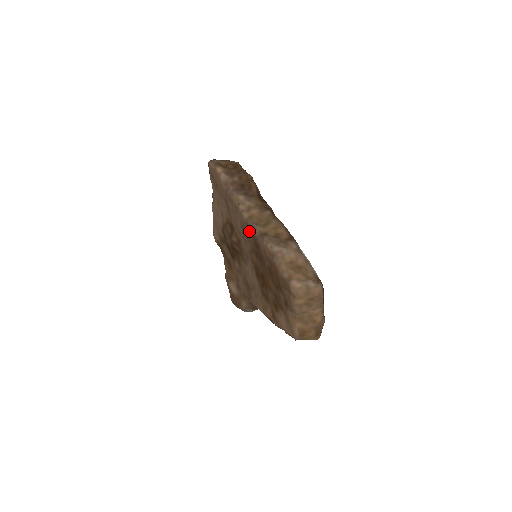
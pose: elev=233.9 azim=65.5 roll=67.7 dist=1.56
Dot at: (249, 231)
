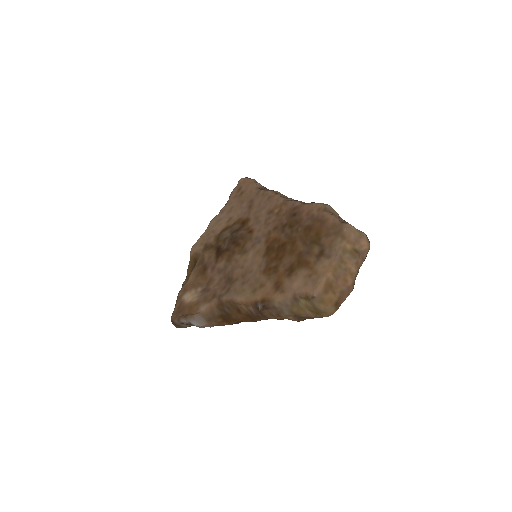
Dot at: (284, 208)
